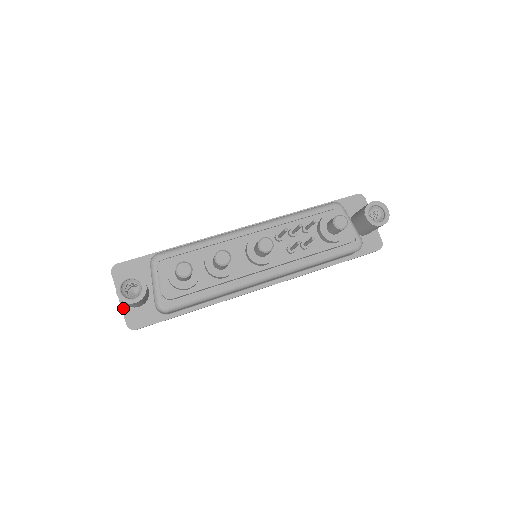
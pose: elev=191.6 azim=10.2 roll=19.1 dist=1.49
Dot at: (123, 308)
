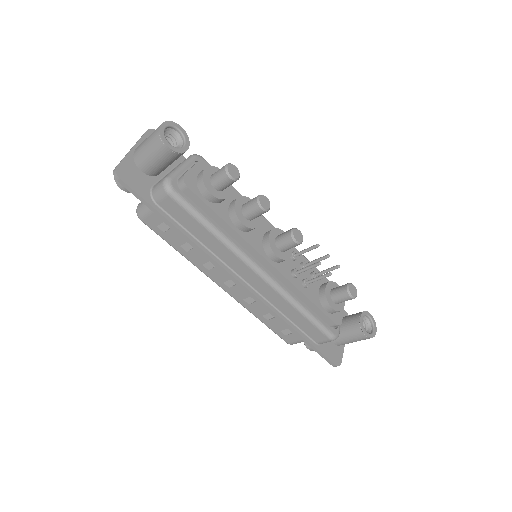
Dot at: (129, 155)
